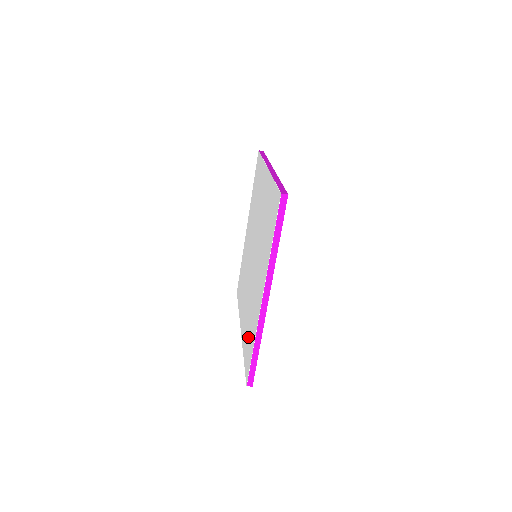
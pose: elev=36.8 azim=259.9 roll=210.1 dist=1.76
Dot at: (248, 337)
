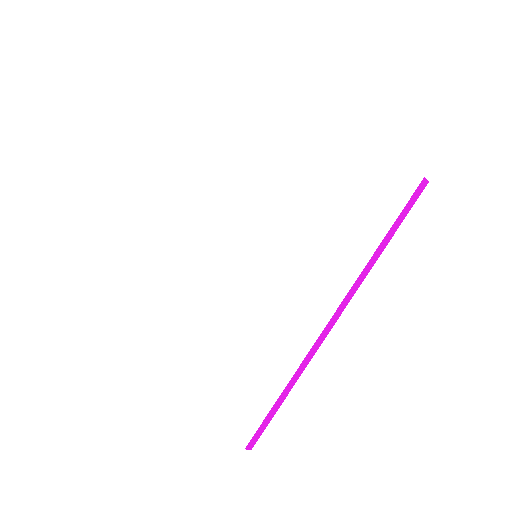
Dot at: (244, 370)
